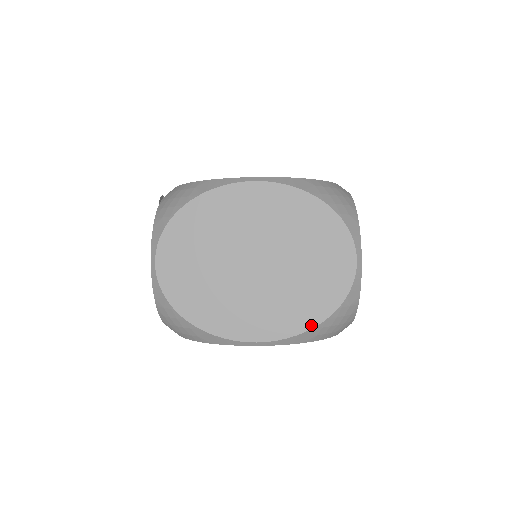
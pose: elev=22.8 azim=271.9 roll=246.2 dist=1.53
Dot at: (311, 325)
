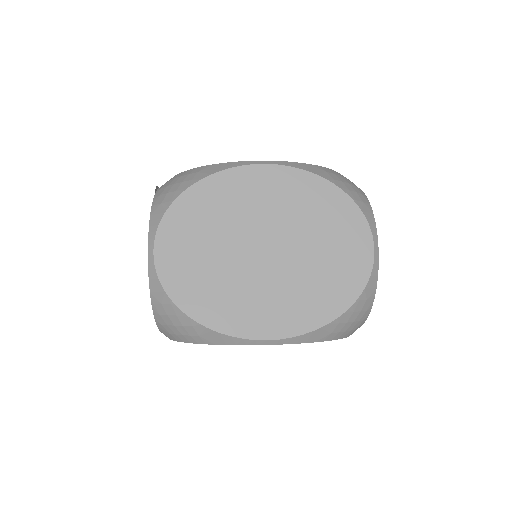
Dot at: (327, 320)
